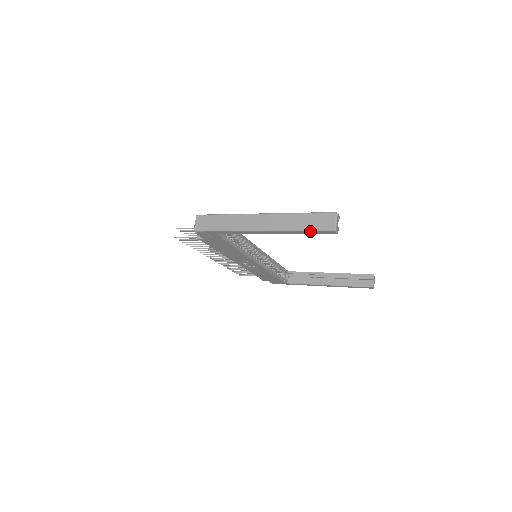
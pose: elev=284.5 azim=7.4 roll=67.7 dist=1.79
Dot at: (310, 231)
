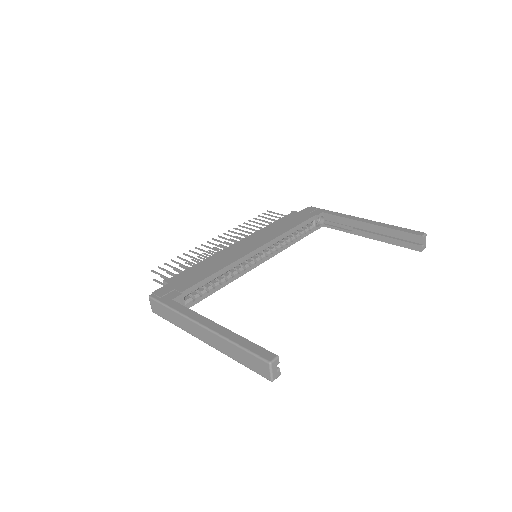
Dot at: (249, 368)
